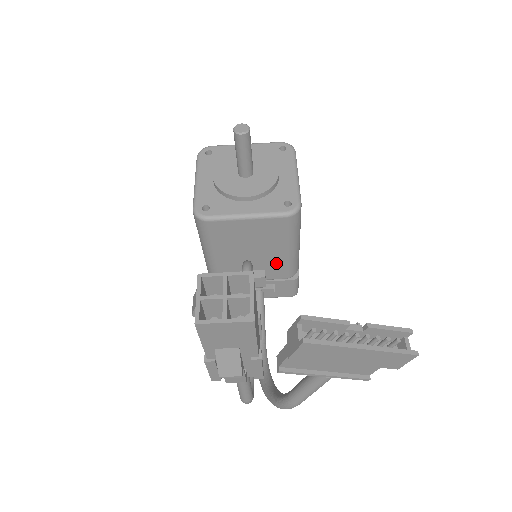
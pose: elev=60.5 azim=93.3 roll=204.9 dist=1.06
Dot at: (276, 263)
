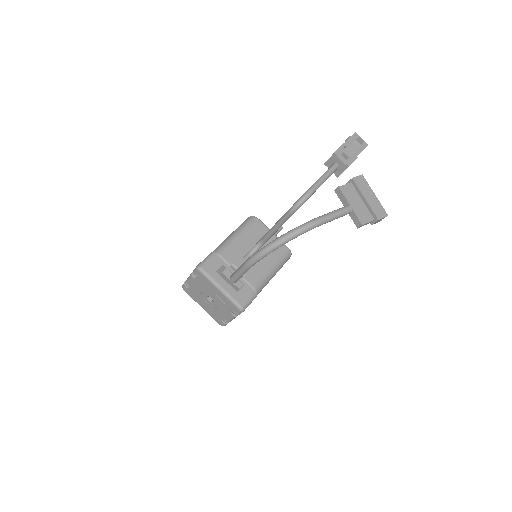
Dot at: (259, 270)
